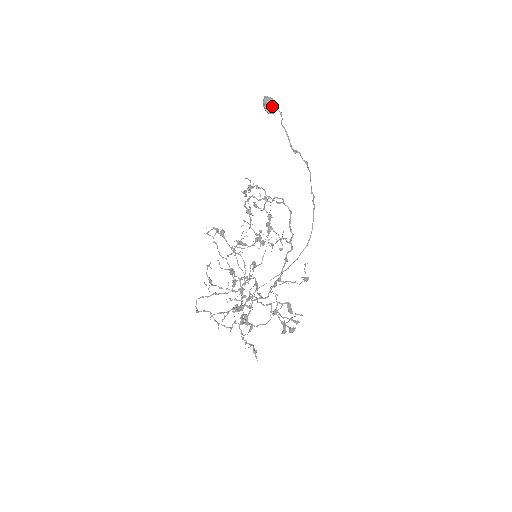
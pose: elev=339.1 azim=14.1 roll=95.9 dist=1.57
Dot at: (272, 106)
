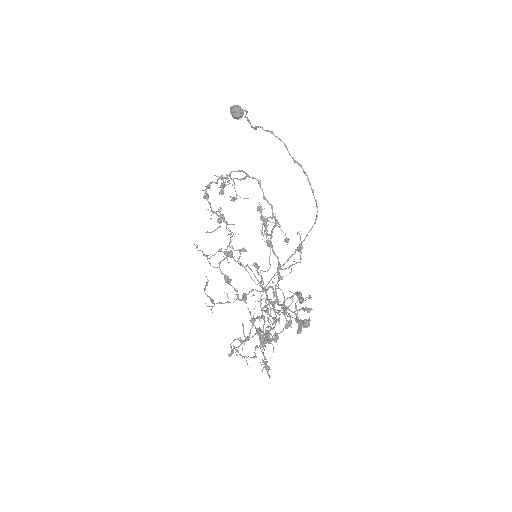
Dot at: (236, 110)
